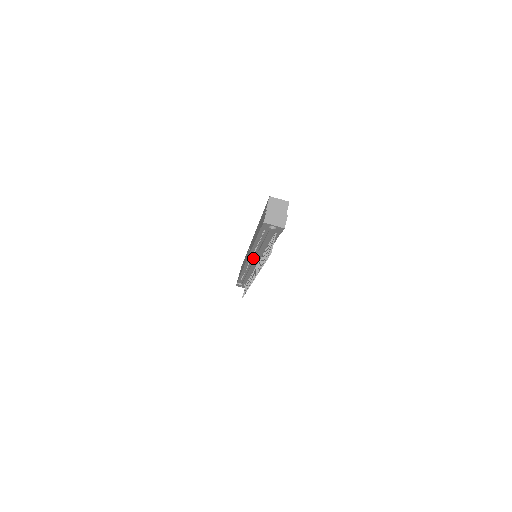
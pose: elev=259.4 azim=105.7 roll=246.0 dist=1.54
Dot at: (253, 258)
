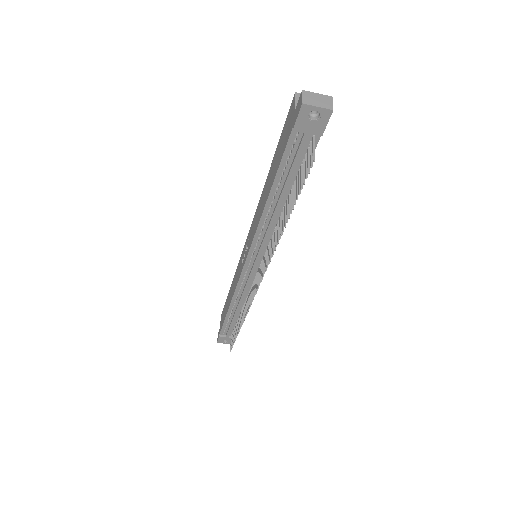
Dot at: (258, 246)
